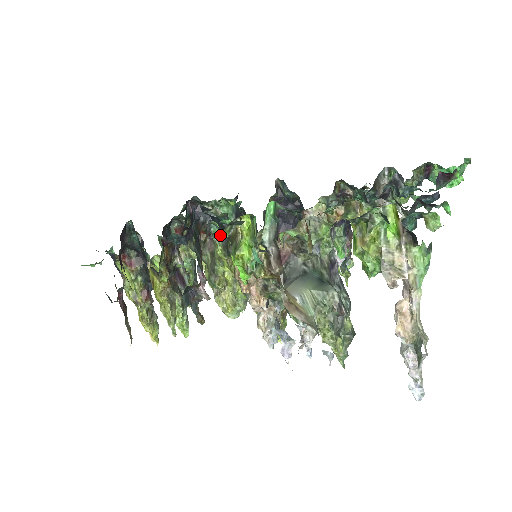
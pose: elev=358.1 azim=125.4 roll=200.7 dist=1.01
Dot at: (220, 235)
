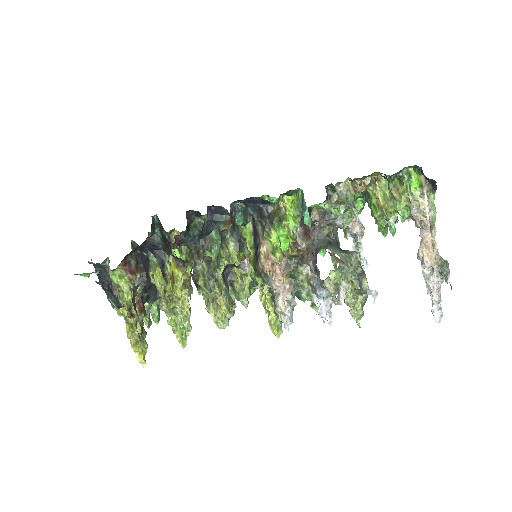
Dot at: (232, 232)
